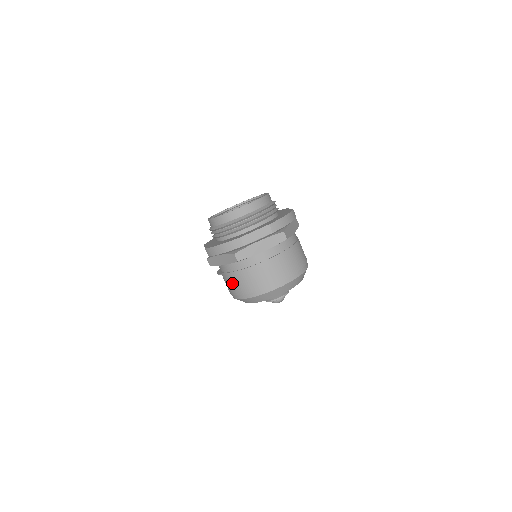
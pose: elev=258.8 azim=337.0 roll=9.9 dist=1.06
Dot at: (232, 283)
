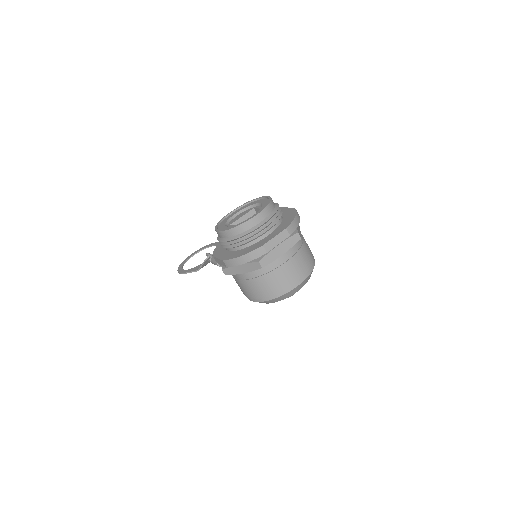
Dot at: (253, 288)
